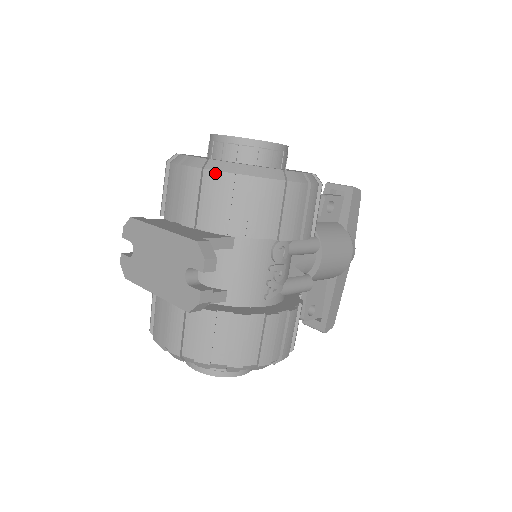
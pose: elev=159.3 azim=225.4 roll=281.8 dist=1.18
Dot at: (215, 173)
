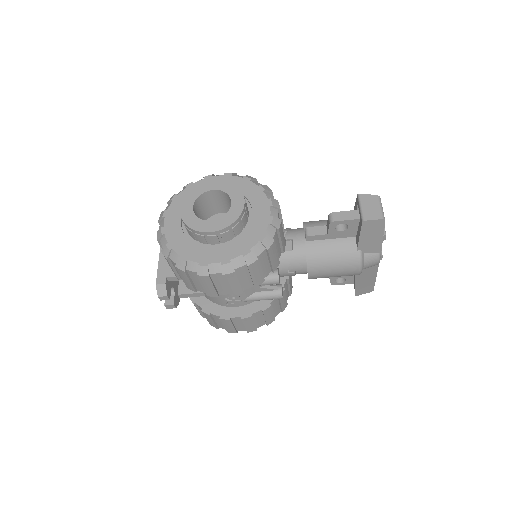
Dot at: (163, 249)
